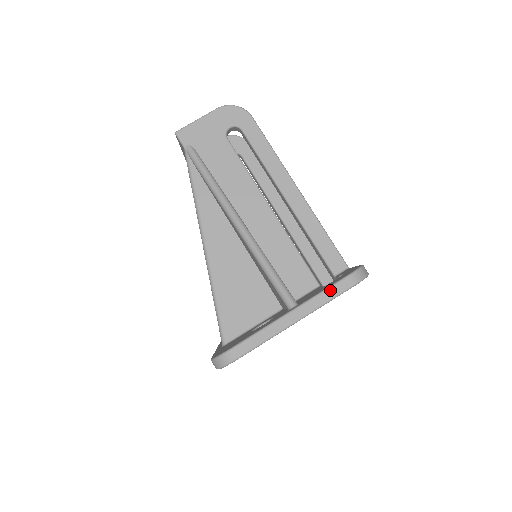
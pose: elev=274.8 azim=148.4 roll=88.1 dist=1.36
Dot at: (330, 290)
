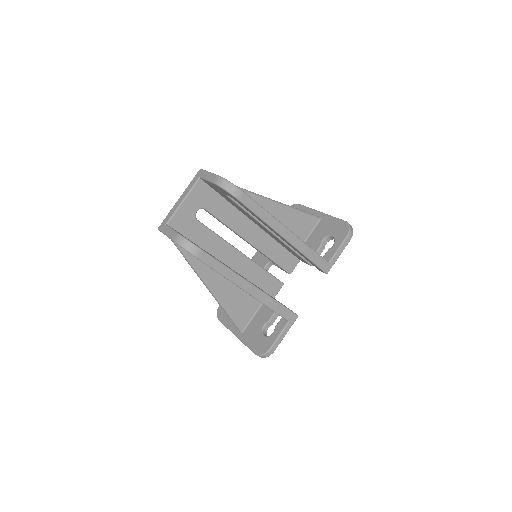
Dot at: occluded
